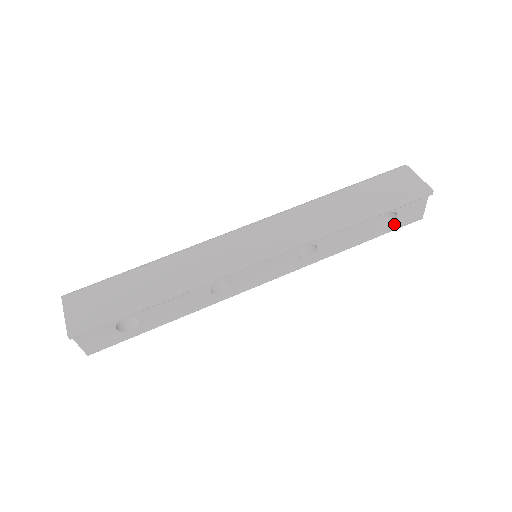
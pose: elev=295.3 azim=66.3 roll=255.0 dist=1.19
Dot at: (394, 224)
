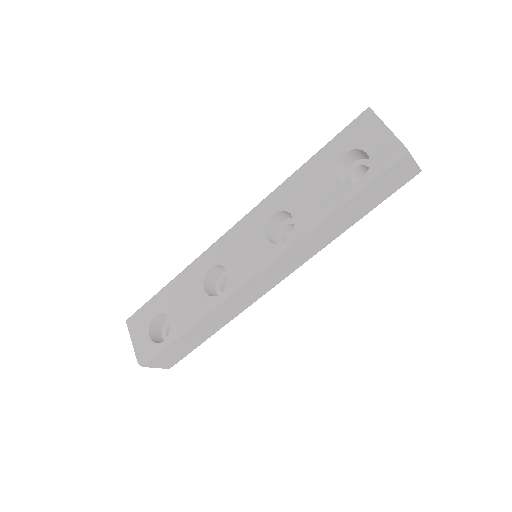
Dot at: occluded
